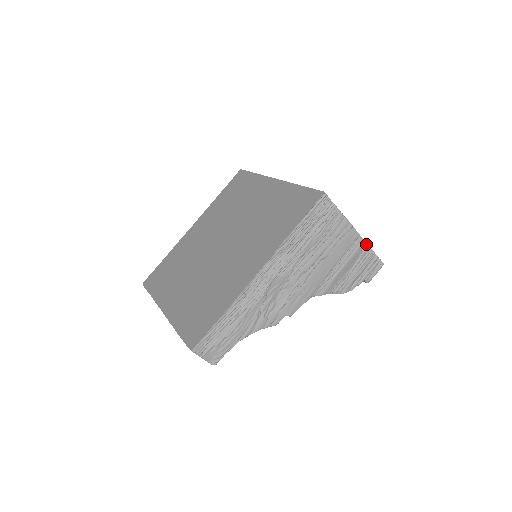
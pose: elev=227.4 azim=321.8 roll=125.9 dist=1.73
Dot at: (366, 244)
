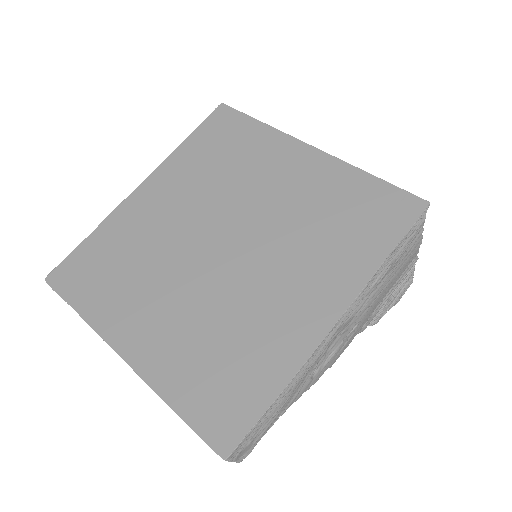
Dot at: occluded
